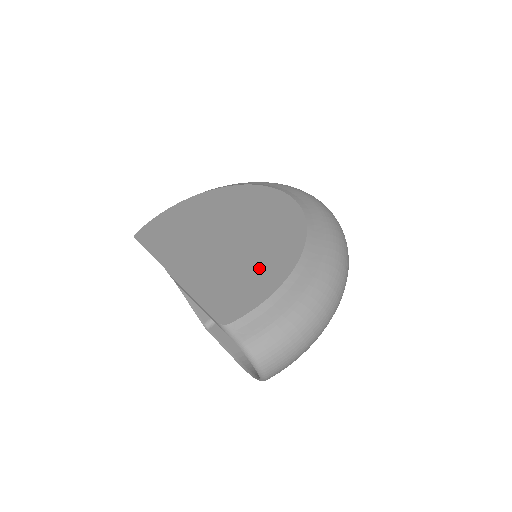
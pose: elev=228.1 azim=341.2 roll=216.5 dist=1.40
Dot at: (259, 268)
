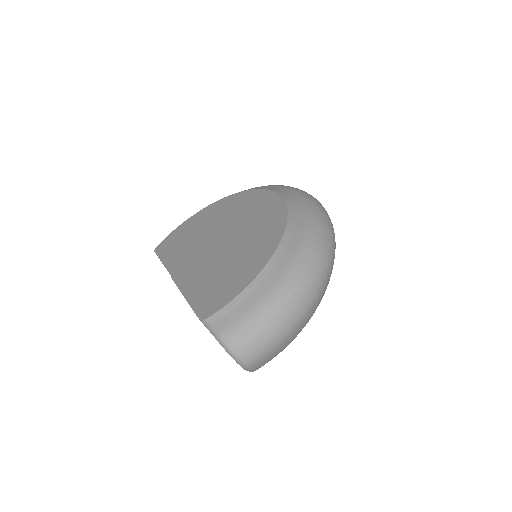
Dot at: (240, 265)
